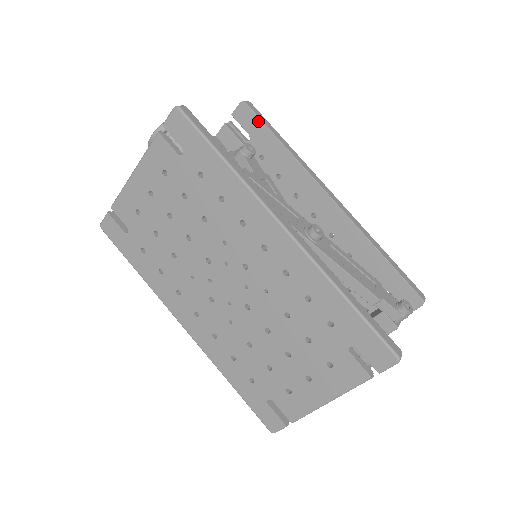
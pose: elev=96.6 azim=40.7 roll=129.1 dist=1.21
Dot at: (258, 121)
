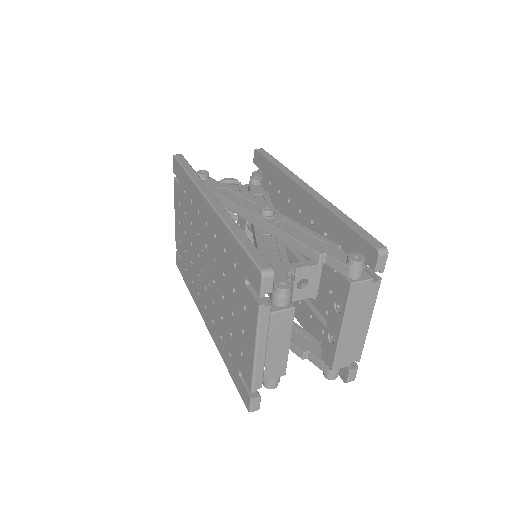
Dot at: (262, 157)
